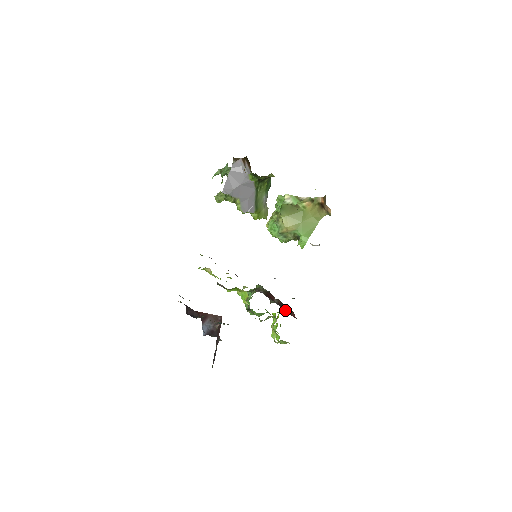
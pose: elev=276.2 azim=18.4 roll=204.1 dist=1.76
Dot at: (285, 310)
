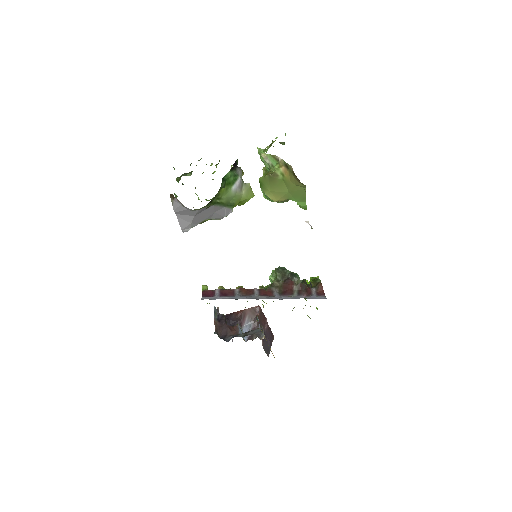
Dot at: (309, 291)
